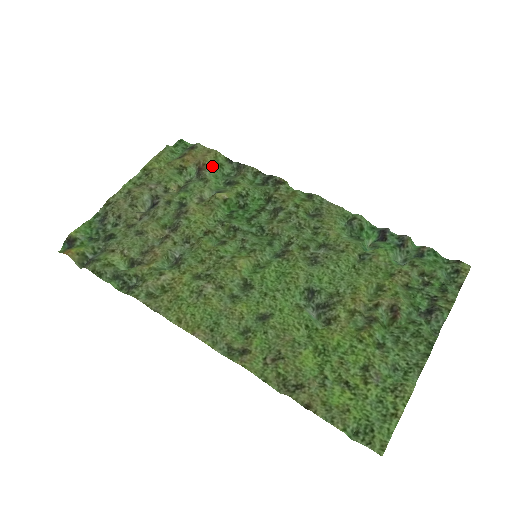
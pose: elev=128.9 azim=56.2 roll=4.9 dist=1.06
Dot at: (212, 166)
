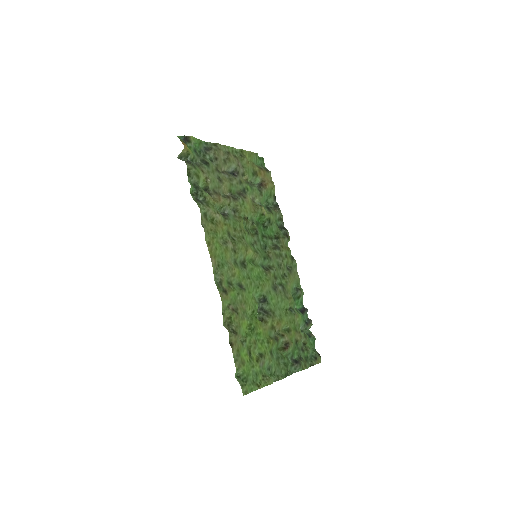
Dot at: (268, 191)
